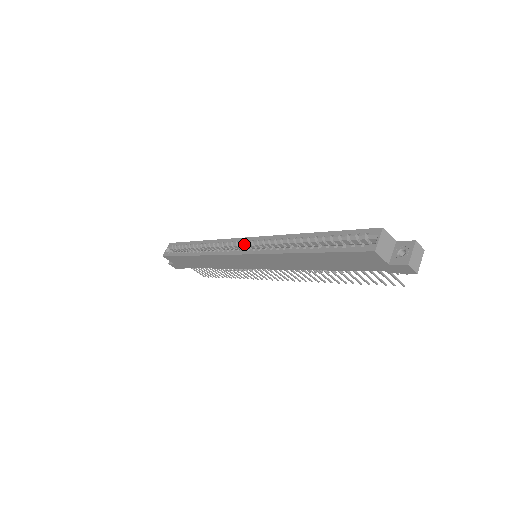
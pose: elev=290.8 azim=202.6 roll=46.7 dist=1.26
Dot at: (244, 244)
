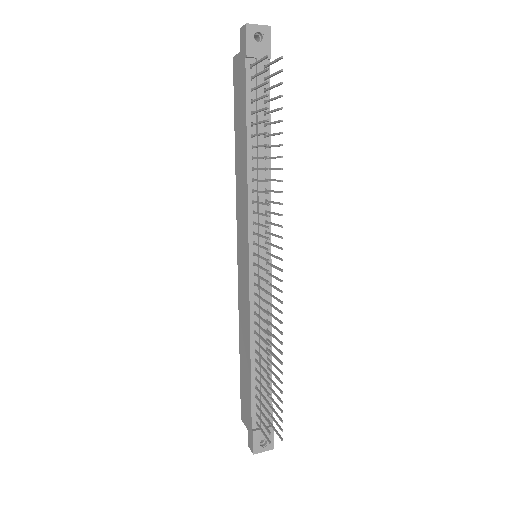
Dot at: occluded
